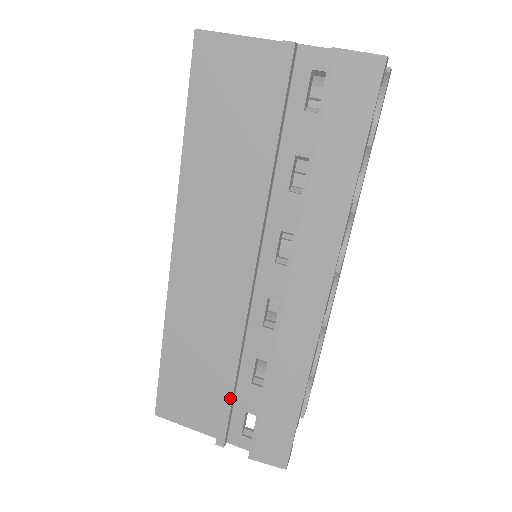
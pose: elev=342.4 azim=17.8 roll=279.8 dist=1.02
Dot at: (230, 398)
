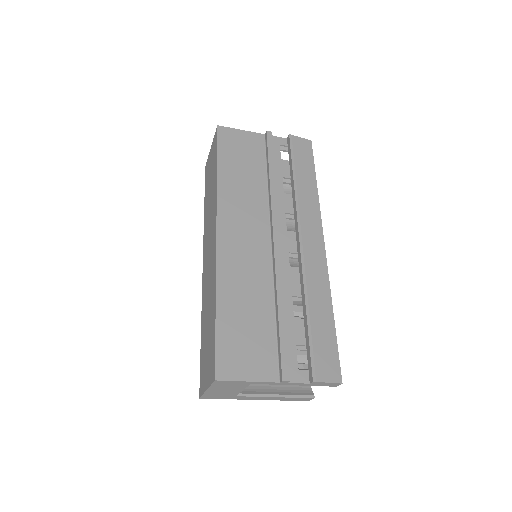
Dot at: (284, 329)
